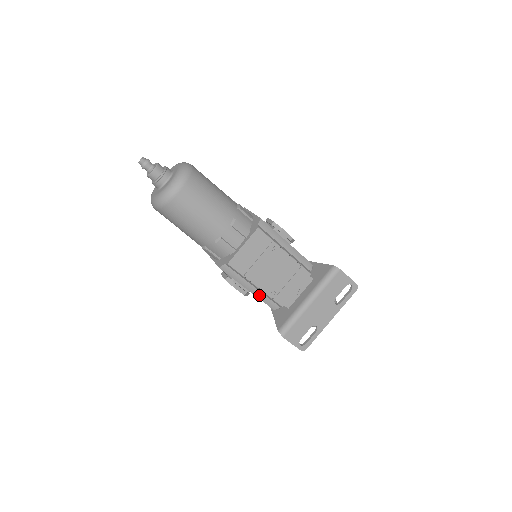
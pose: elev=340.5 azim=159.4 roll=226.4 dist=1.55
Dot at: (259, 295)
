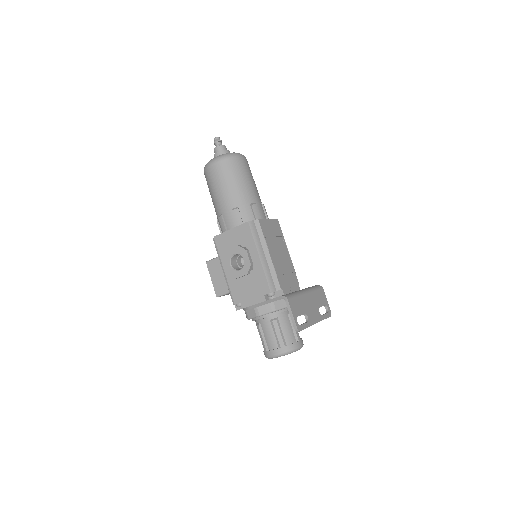
Dot at: (266, 267)
